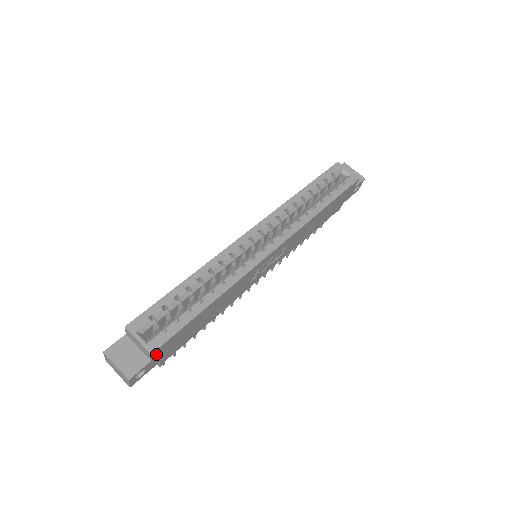
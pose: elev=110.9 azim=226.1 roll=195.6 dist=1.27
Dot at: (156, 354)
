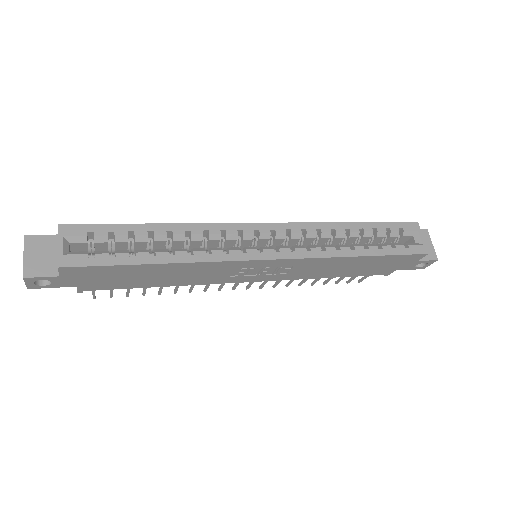
Dot at: (68, 272)
